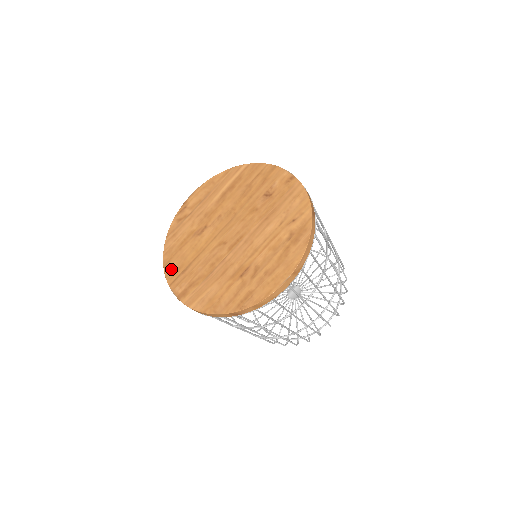
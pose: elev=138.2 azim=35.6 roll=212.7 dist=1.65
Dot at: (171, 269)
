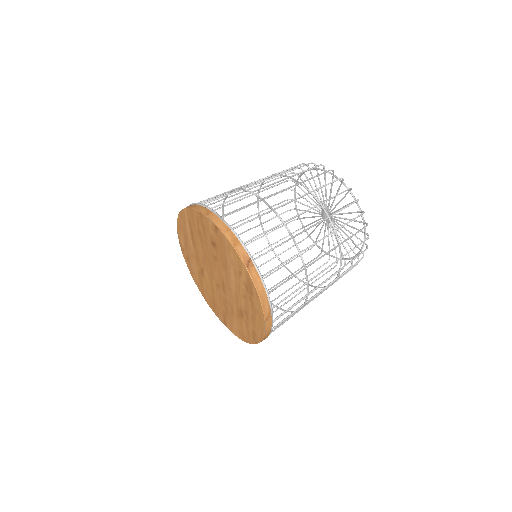
Dot at: (208, 302)
